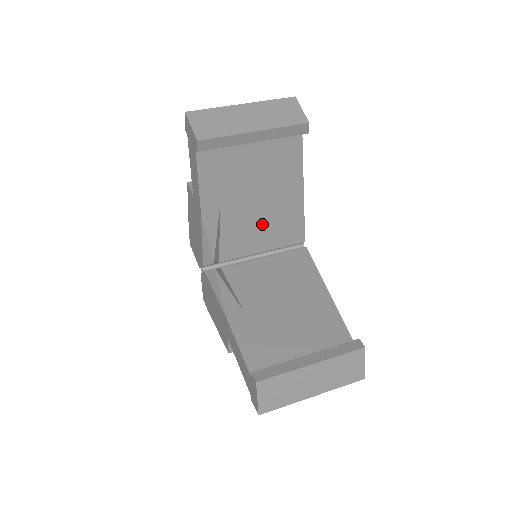
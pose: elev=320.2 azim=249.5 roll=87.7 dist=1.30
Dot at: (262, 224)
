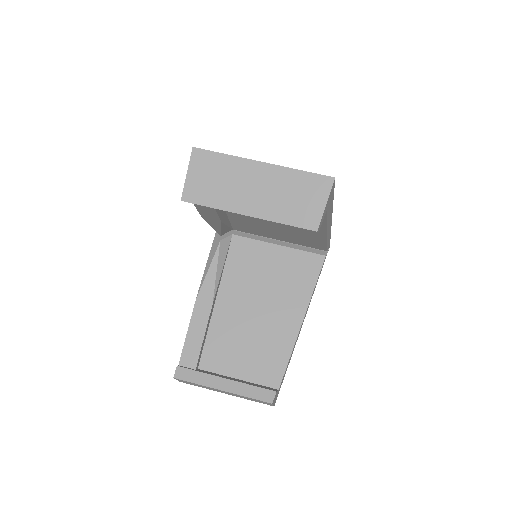
Dot at: (278, 231)
